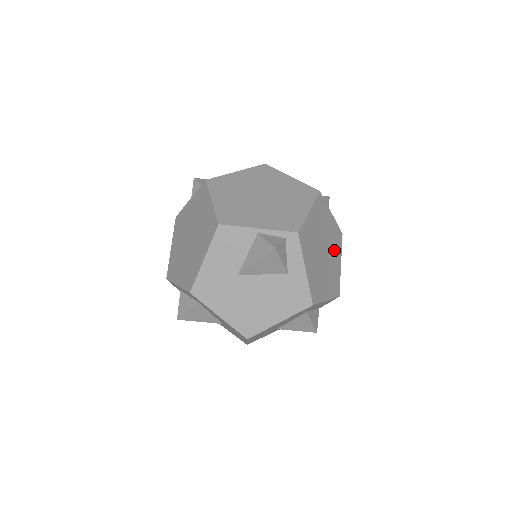
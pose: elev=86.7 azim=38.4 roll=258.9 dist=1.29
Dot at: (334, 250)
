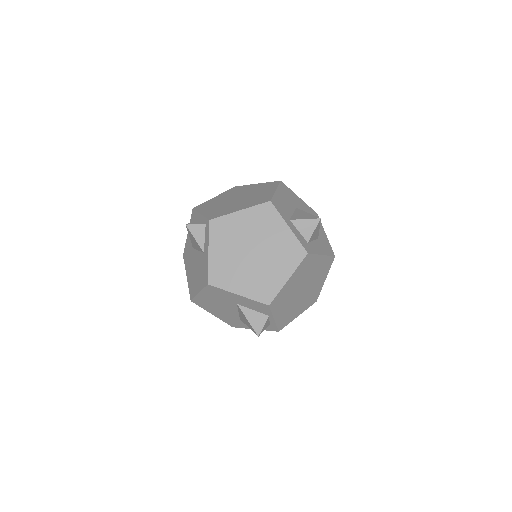
Dot at: (278, 260)
